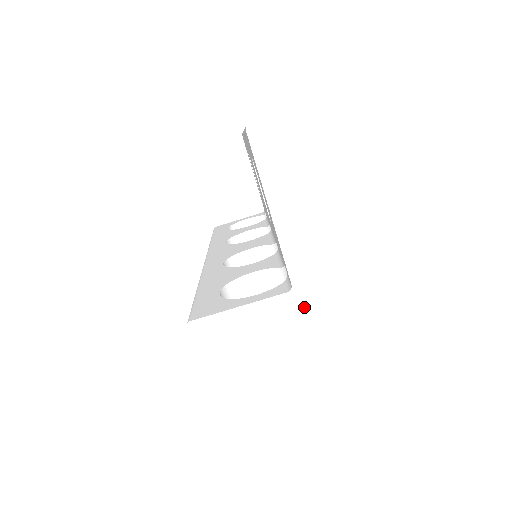
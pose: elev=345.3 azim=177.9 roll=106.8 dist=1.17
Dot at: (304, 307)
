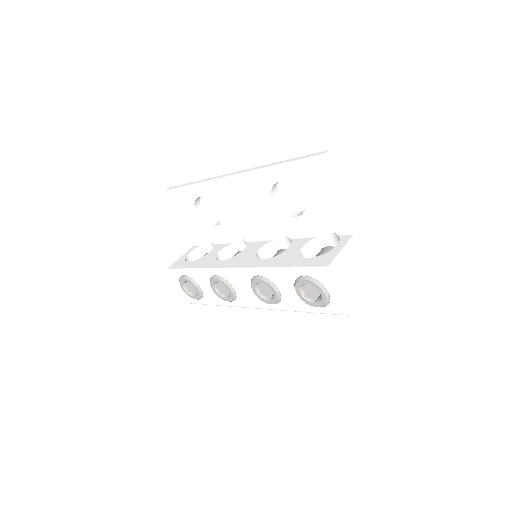
Dot at: (359, 240)
